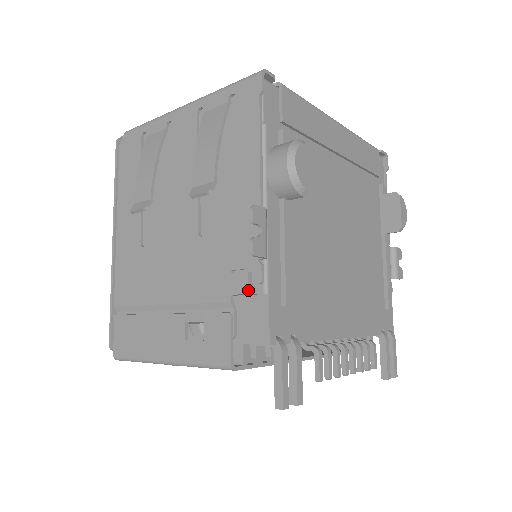
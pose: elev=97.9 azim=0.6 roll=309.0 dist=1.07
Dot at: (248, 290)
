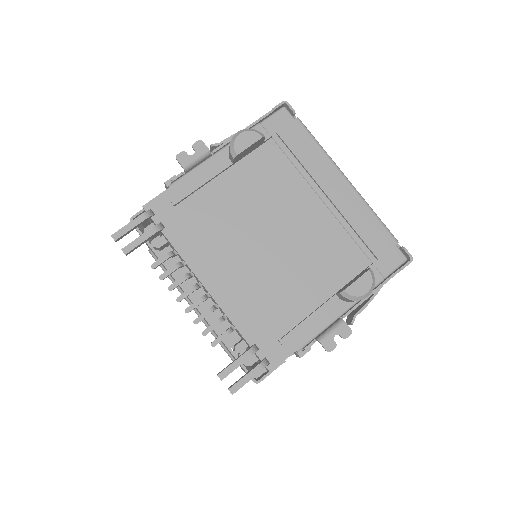
Dot at: (166, 181)
